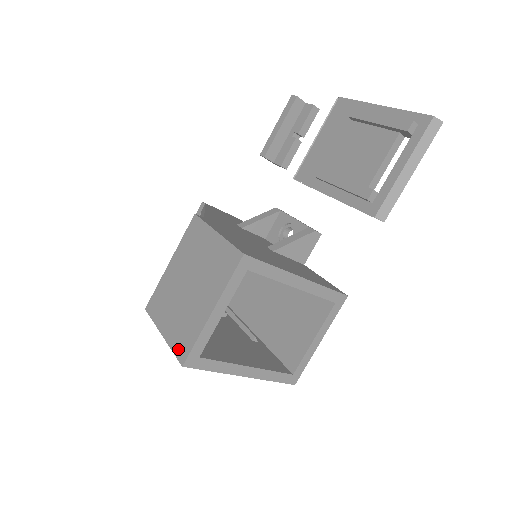
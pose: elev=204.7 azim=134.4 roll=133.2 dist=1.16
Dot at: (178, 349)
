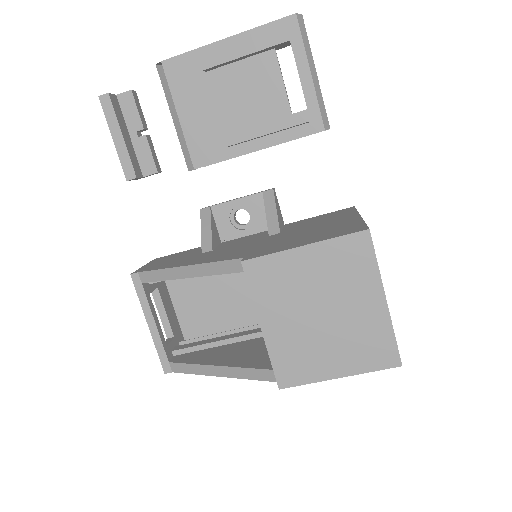
Dot at: (379, 363)
